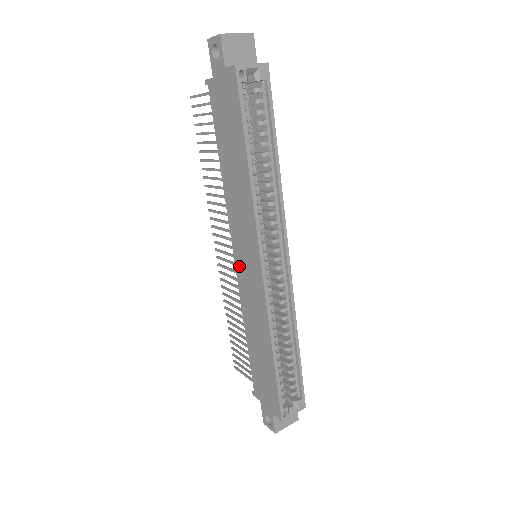
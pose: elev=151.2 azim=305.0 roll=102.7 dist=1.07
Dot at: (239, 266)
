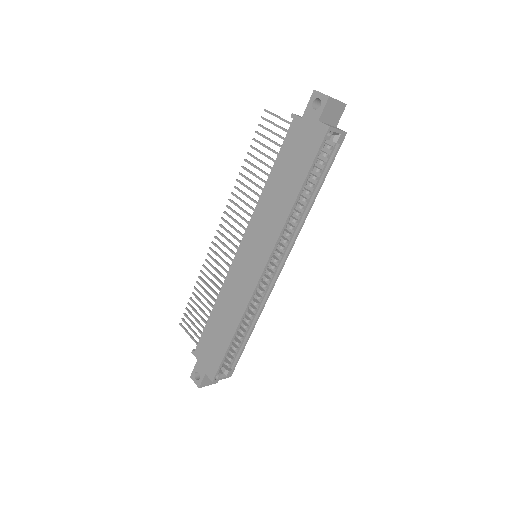
Dot at: (240, 257)
